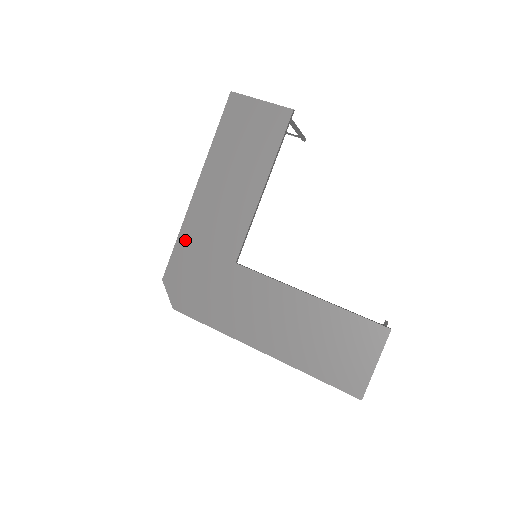
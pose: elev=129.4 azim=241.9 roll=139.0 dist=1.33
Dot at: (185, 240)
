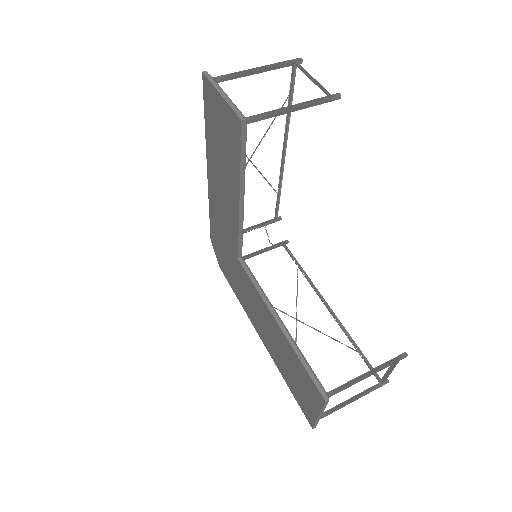
Dot at: (213, 217)
